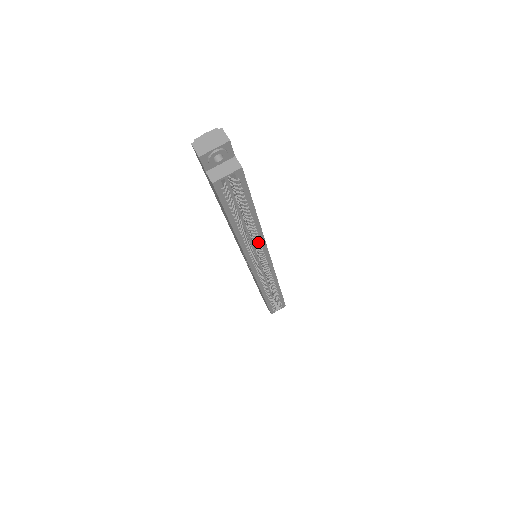
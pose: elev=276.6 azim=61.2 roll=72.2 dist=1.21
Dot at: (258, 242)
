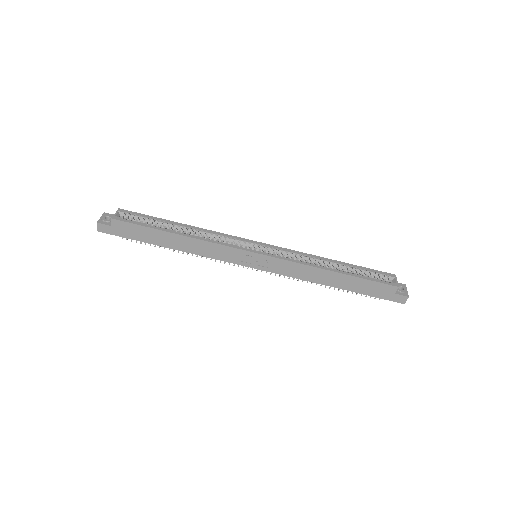
Dot at: (215, 235)
